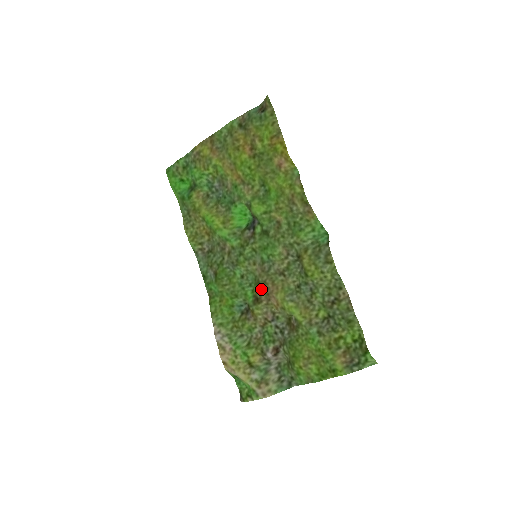
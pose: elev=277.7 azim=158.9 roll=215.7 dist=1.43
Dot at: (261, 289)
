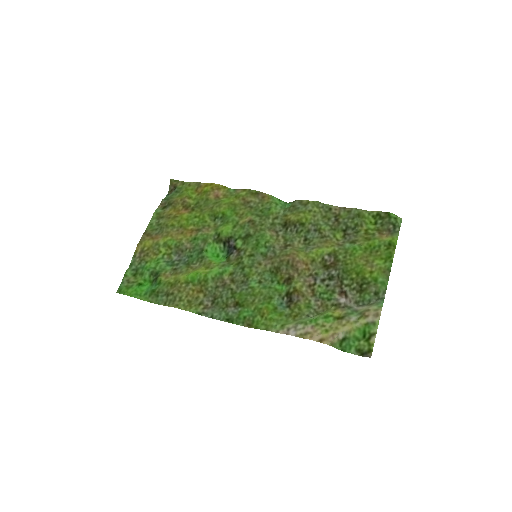
Dot at: (284, 269)
